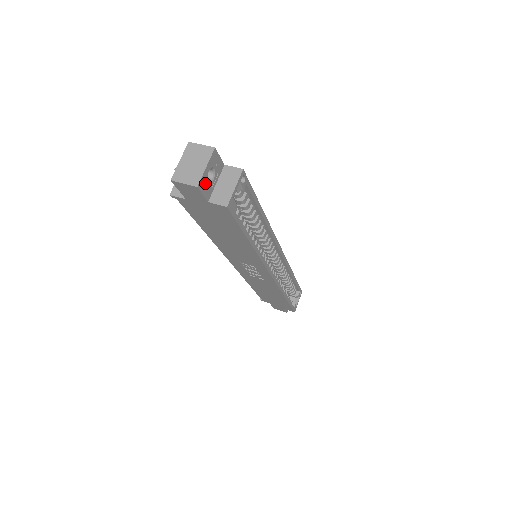
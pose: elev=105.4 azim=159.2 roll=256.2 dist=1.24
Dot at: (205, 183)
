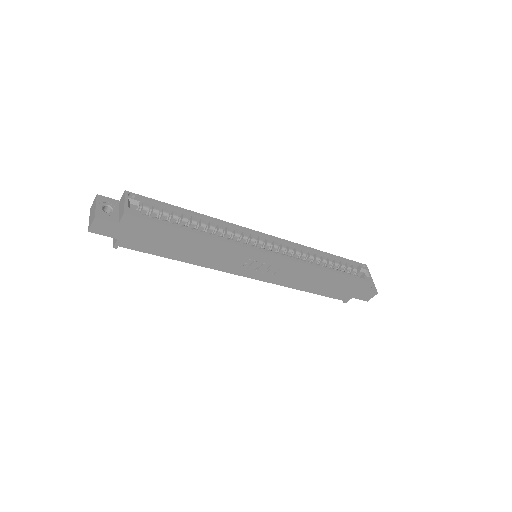
Dot at: (104, 214)
